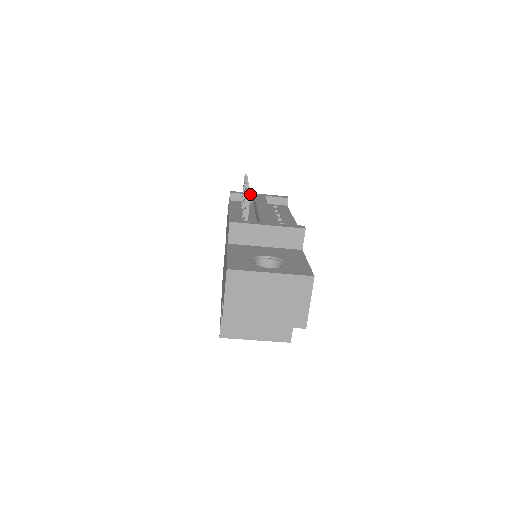
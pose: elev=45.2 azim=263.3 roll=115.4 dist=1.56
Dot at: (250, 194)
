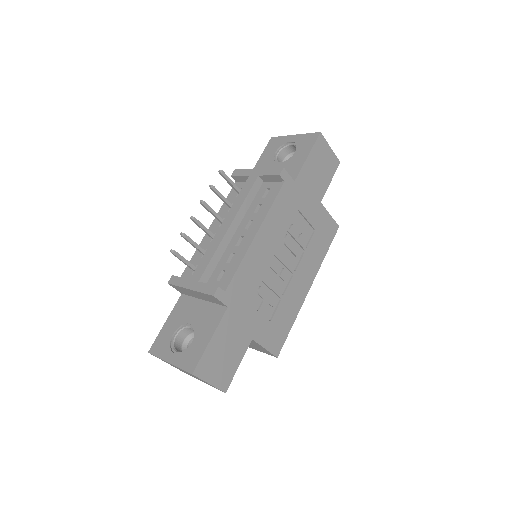
Dot at: (173, 254)
